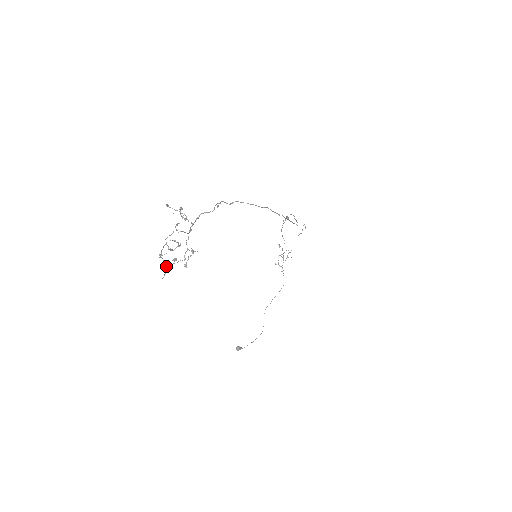
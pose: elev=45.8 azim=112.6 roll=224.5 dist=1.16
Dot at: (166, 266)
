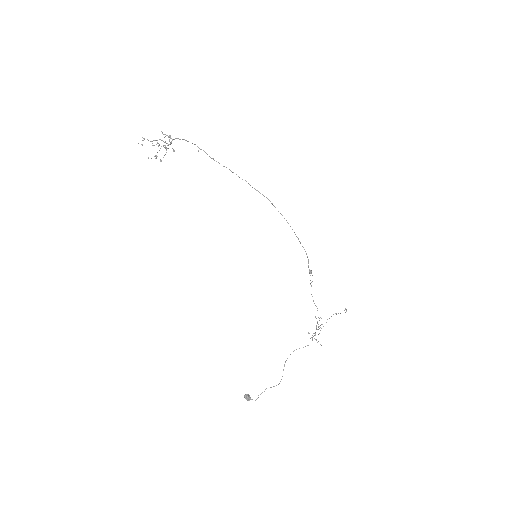
Dot at: occluded
